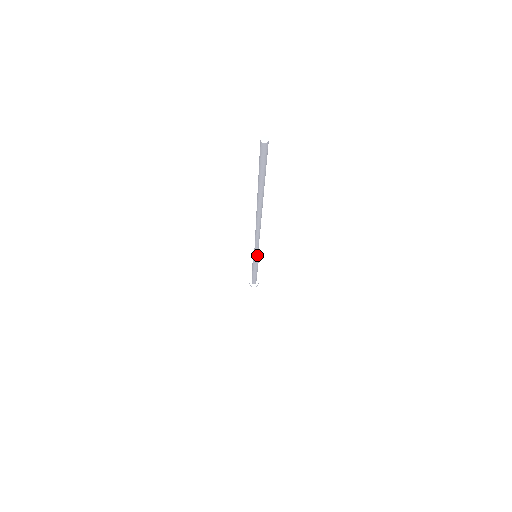
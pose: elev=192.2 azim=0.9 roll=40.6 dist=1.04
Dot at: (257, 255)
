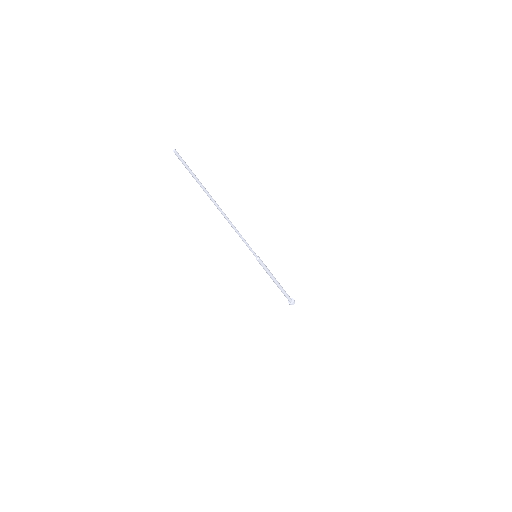
Dot at: (254, 254)
